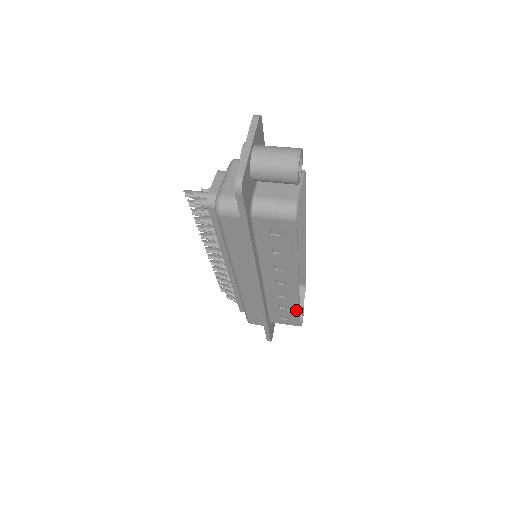
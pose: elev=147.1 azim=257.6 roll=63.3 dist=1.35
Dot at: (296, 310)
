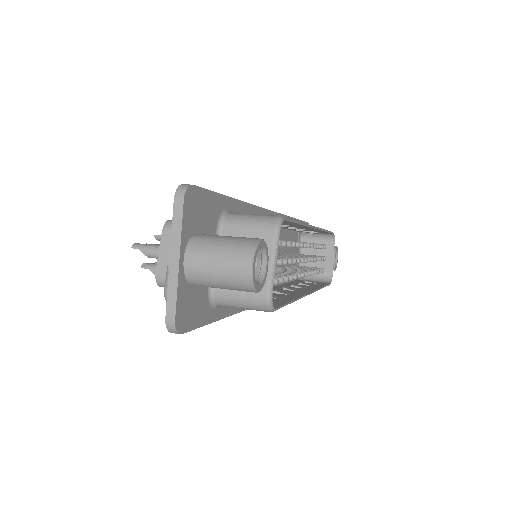
Dot at: occluded
